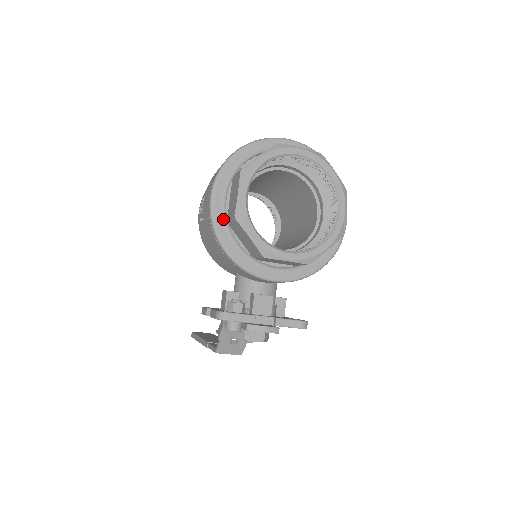
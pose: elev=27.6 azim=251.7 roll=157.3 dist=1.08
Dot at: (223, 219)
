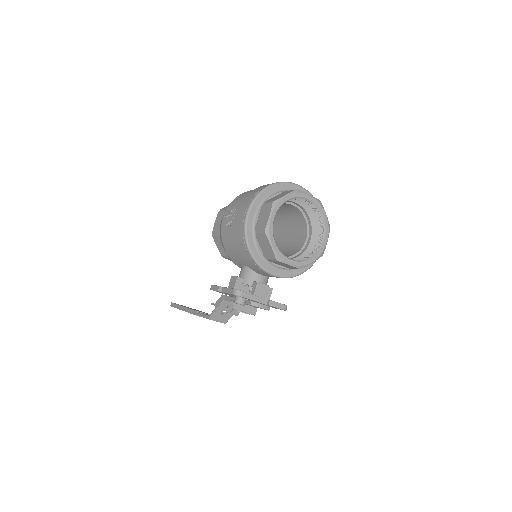
Dot at: (252, 230)
